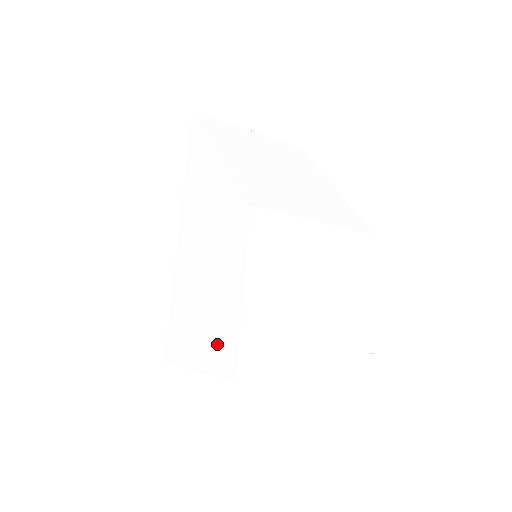
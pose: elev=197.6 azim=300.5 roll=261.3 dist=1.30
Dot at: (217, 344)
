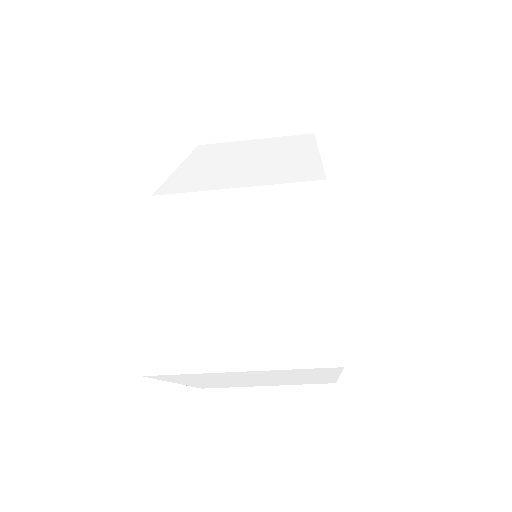
Dot at: occluded
